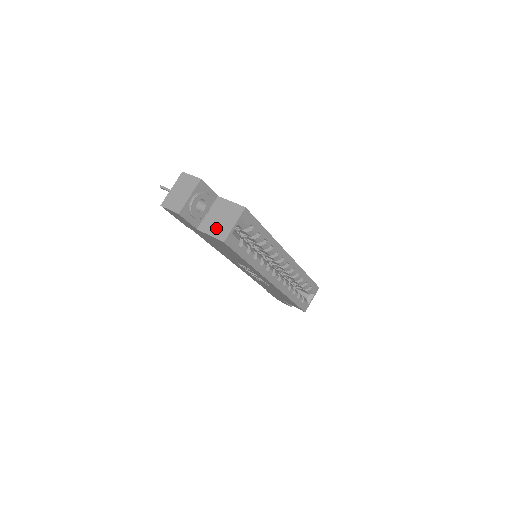
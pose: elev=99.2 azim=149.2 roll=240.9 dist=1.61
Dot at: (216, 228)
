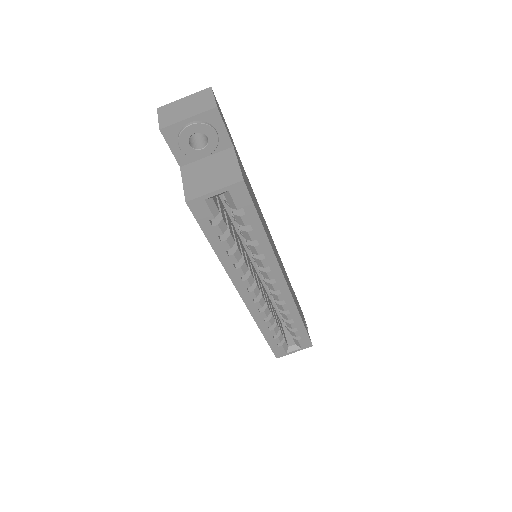
Dot at: (196, 180)
